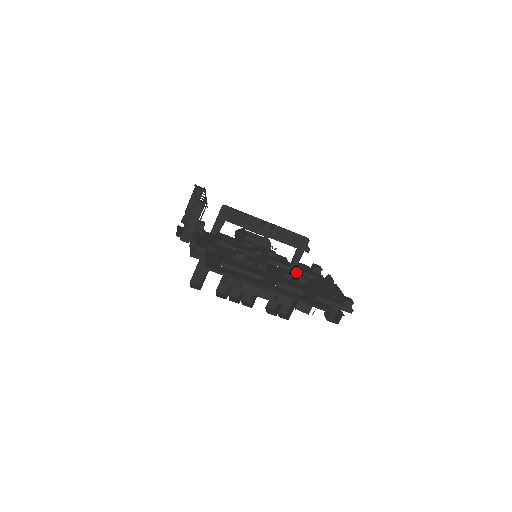
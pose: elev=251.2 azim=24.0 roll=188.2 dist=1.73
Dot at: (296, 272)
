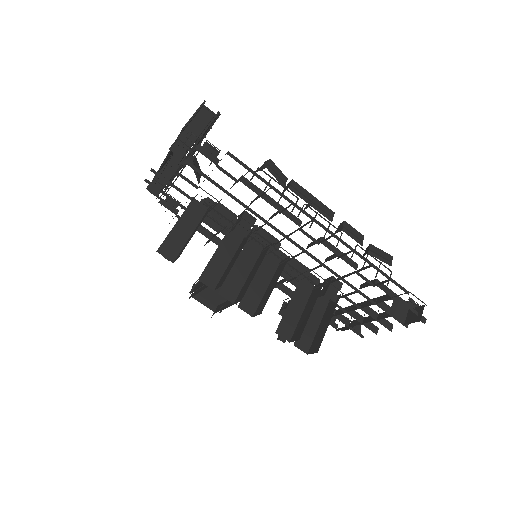
Dot at: occluded
